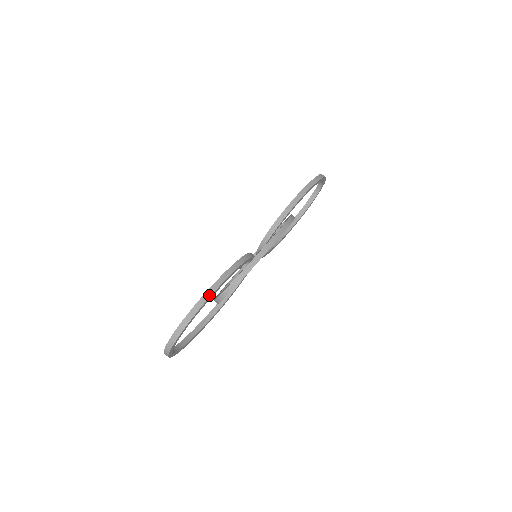
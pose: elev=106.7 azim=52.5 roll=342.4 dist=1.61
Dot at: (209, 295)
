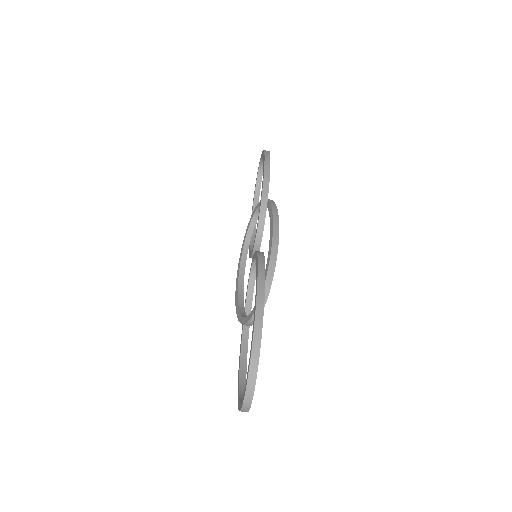
Dot at: (261, 307)
